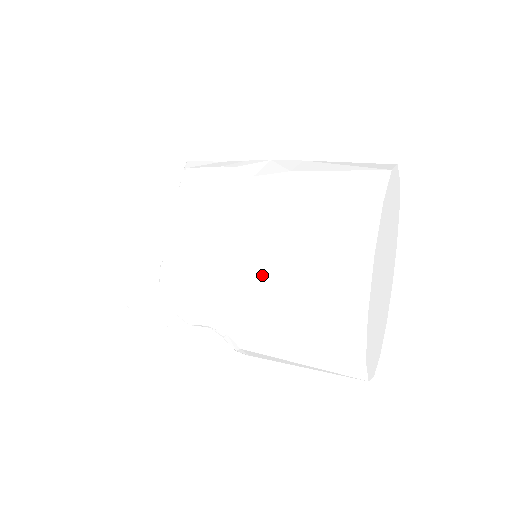
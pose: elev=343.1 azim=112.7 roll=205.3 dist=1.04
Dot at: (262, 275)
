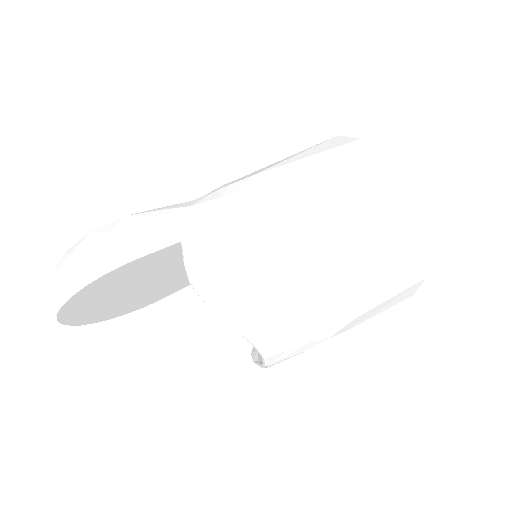
Dot at: occluded
